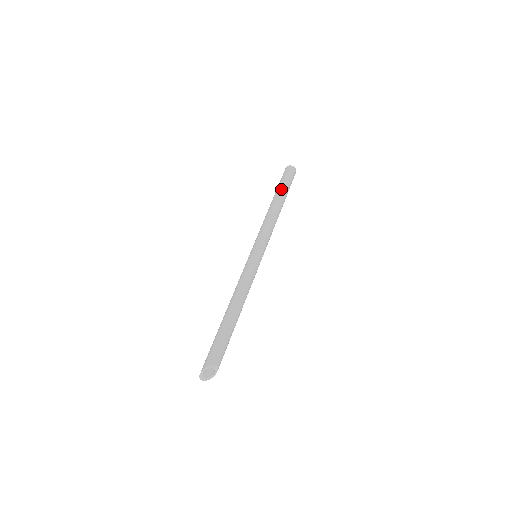
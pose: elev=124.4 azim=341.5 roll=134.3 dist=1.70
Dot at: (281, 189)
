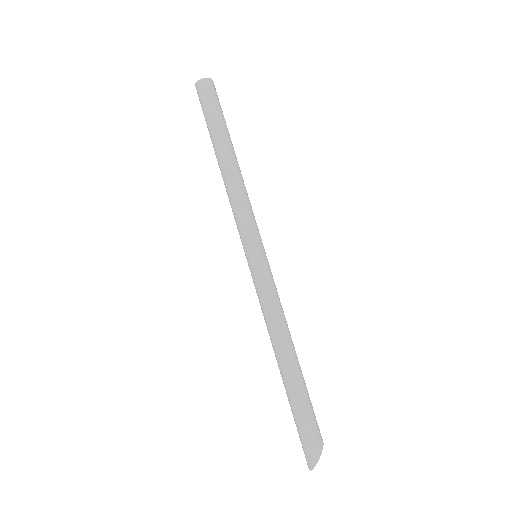
Dot at: (226, 128)
